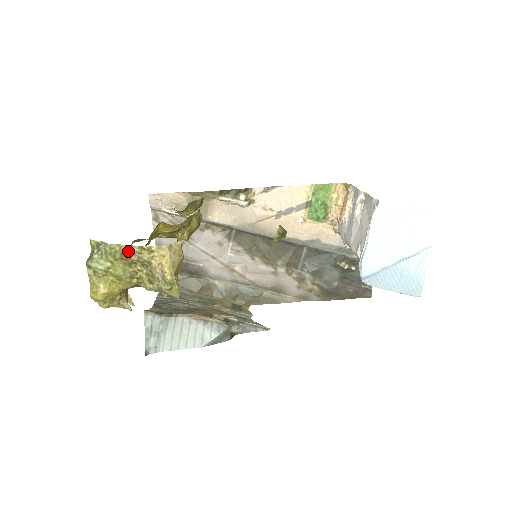
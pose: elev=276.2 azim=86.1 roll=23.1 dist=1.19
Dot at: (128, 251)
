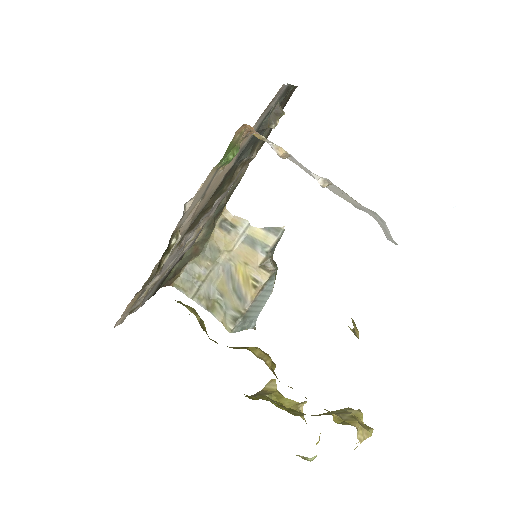
Dot at: occluded
